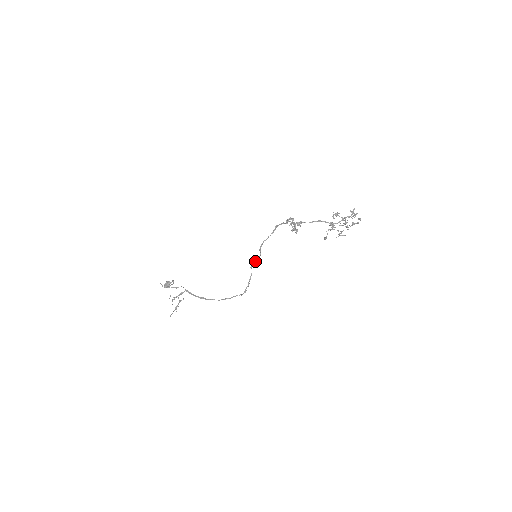
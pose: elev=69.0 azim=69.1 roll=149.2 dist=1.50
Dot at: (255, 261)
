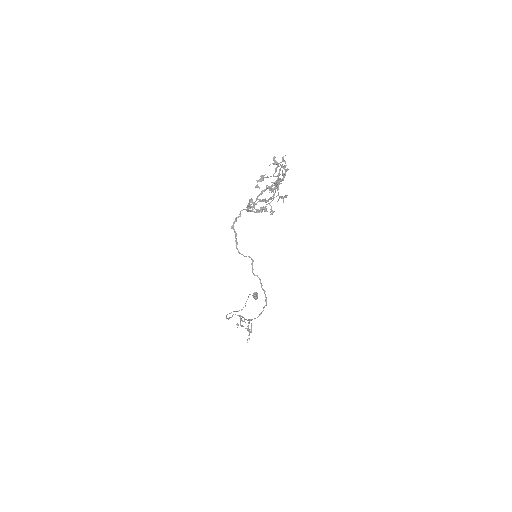
Dot at: (252, 266)
